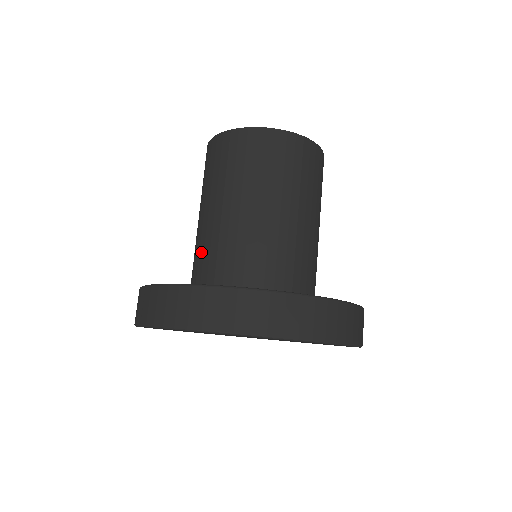
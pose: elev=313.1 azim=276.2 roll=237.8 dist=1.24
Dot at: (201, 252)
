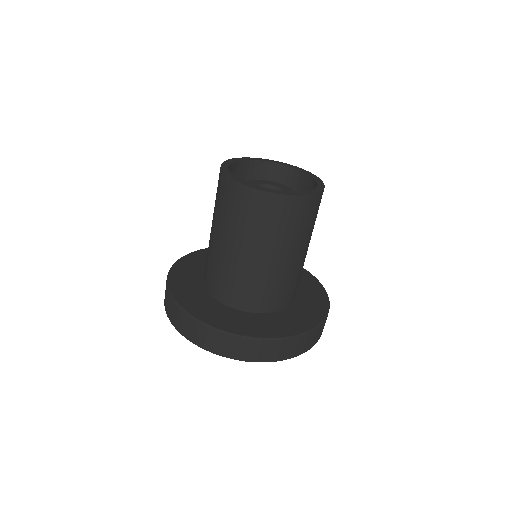
Dot at: (211, 266)
